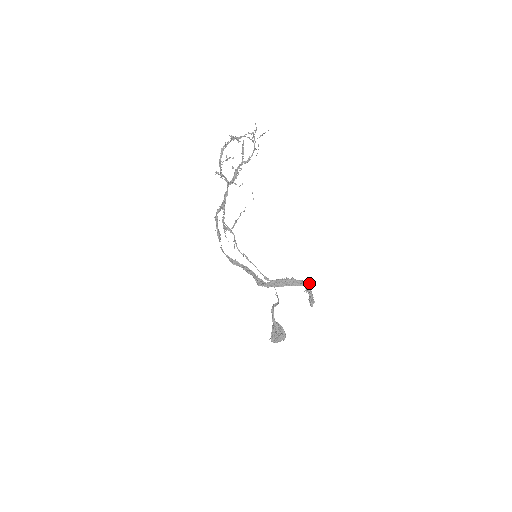
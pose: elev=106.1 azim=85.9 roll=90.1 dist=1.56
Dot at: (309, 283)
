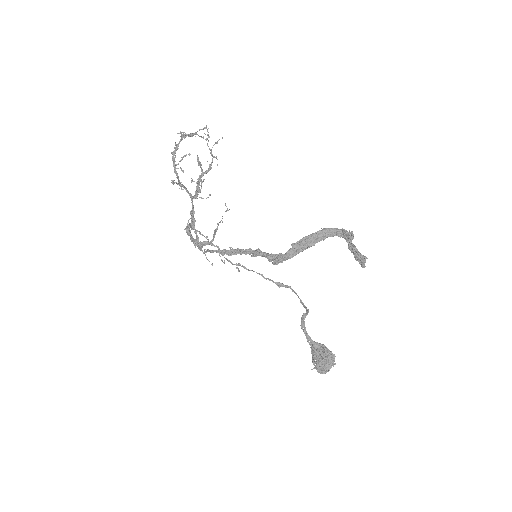
Dot at: (348, 233)
